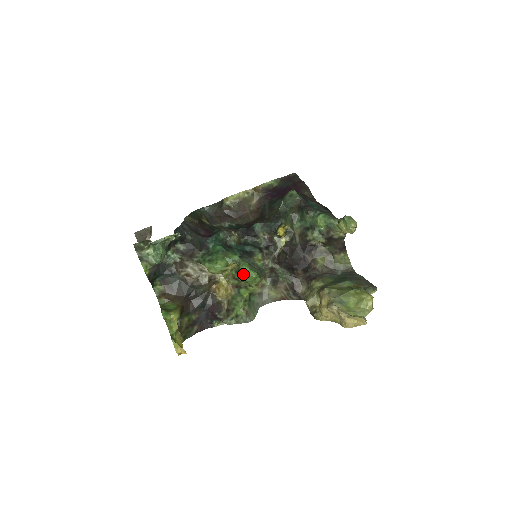
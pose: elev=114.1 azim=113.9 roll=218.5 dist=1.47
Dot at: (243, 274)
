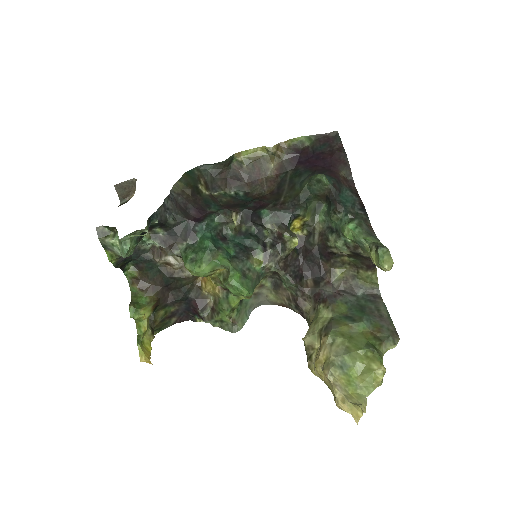
Dot at: (231, 287)
